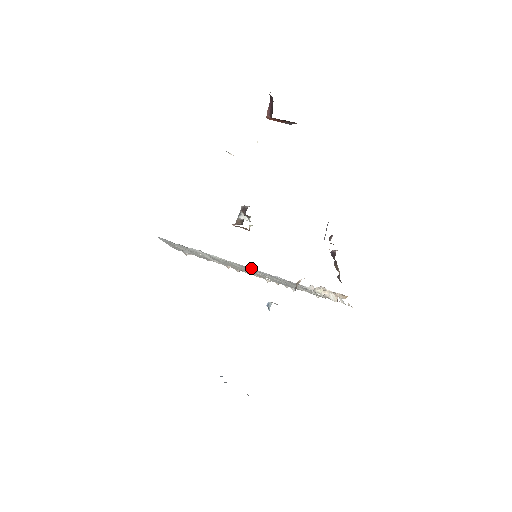
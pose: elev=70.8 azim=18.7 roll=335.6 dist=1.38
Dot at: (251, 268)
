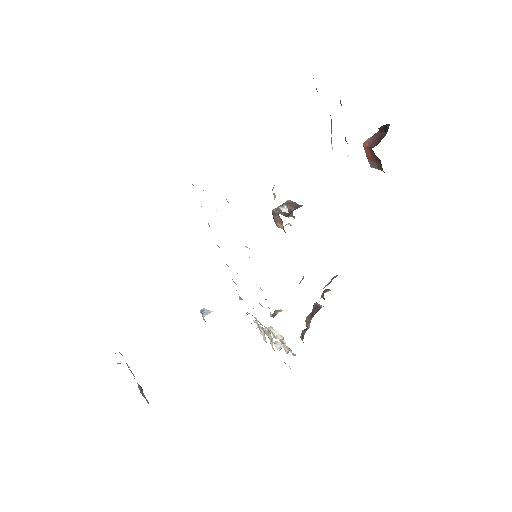
Dot at: occluded
